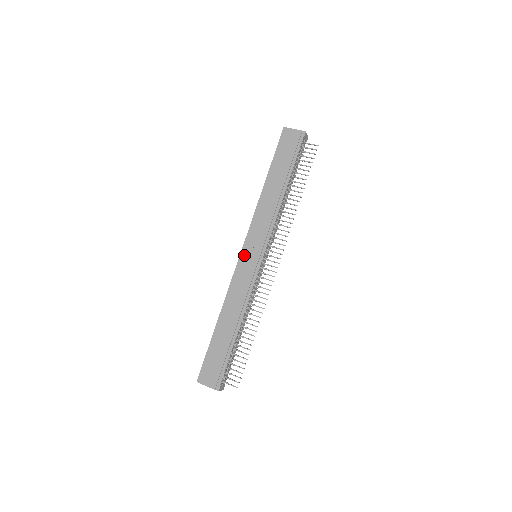
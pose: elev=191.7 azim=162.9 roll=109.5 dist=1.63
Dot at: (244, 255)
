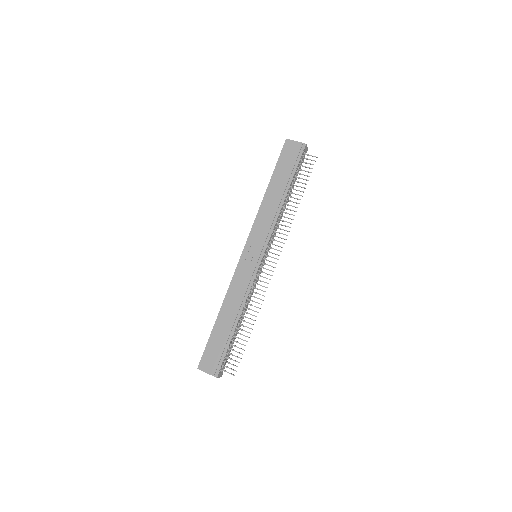
Dot at: (245, 255)
